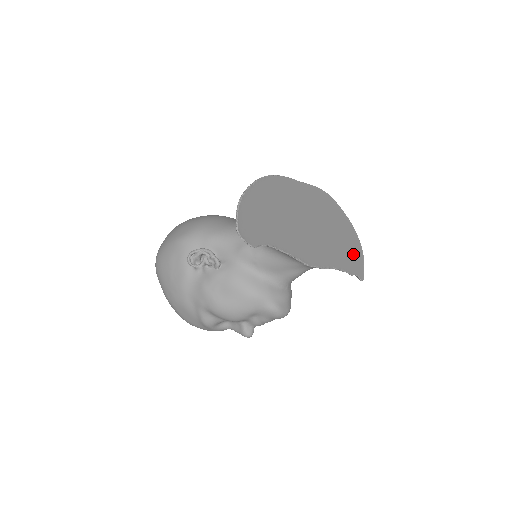
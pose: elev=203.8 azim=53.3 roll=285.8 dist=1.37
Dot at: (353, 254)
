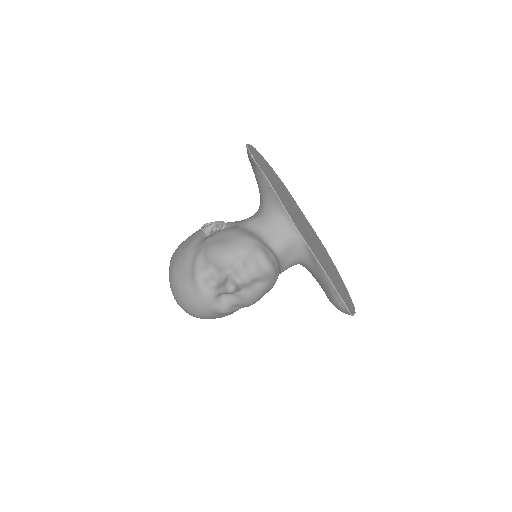
Dot at: (343, 293)
